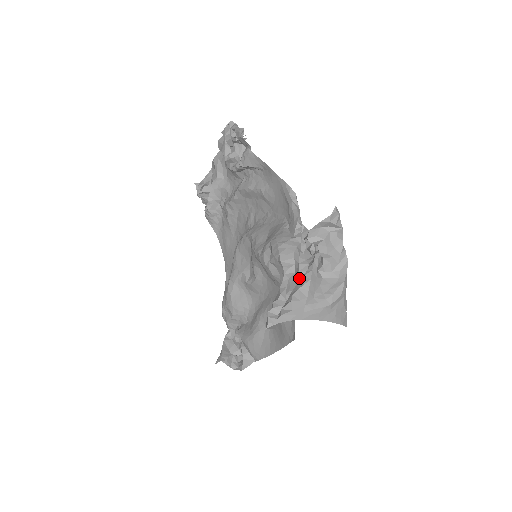
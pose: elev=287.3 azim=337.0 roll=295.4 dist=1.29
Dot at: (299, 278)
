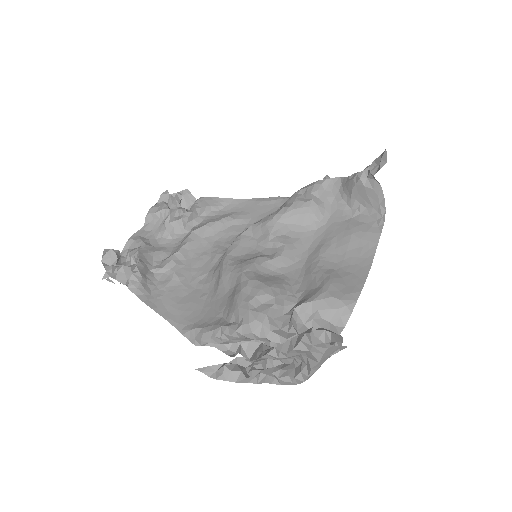
Dot at: occluded
